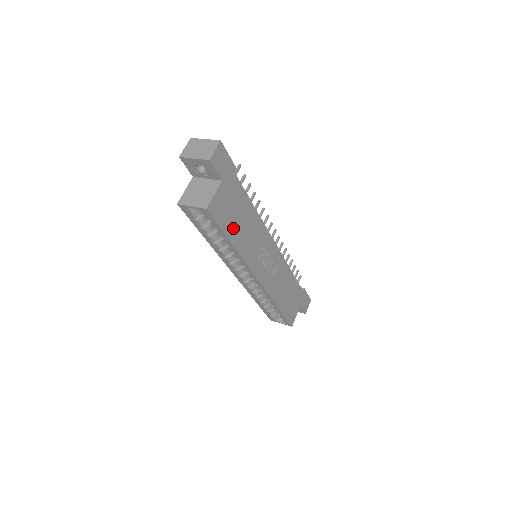
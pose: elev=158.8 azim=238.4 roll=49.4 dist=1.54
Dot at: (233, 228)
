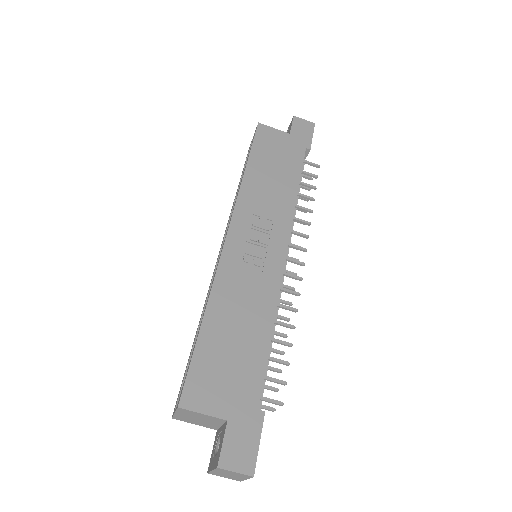
Dot at: (261, 162)
